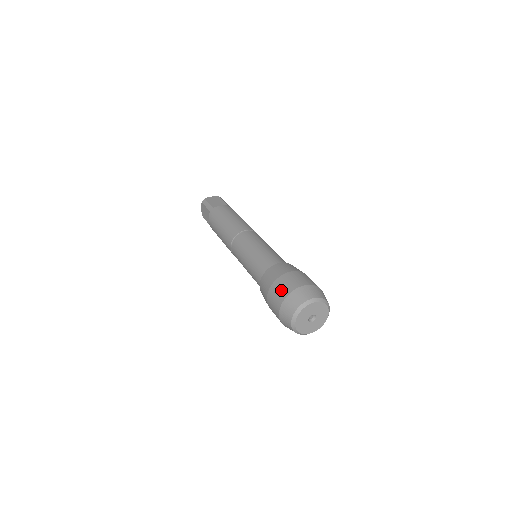
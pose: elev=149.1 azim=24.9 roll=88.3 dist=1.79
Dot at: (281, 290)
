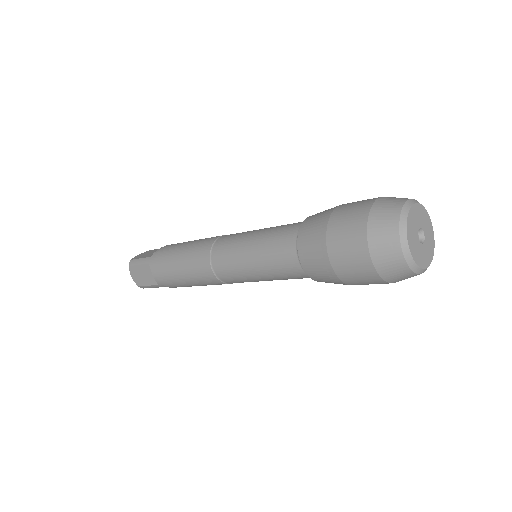
Dot at: occluded
